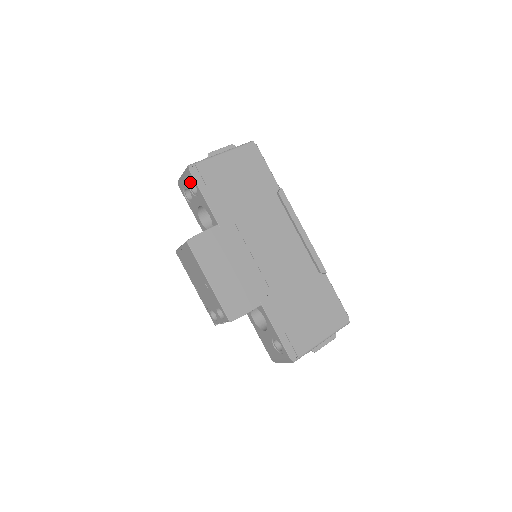
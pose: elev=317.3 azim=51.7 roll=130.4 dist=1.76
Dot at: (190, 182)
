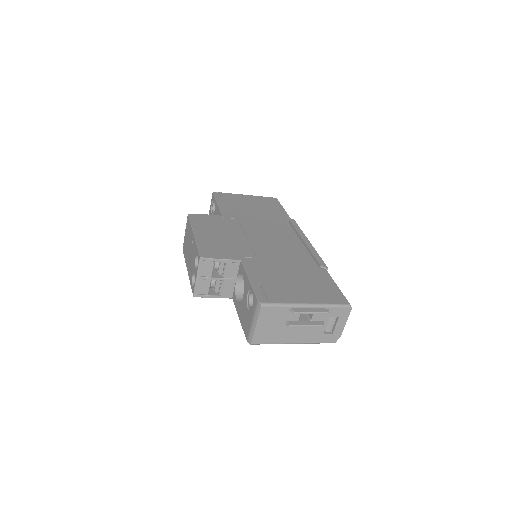
Dot at: (212, 206)
